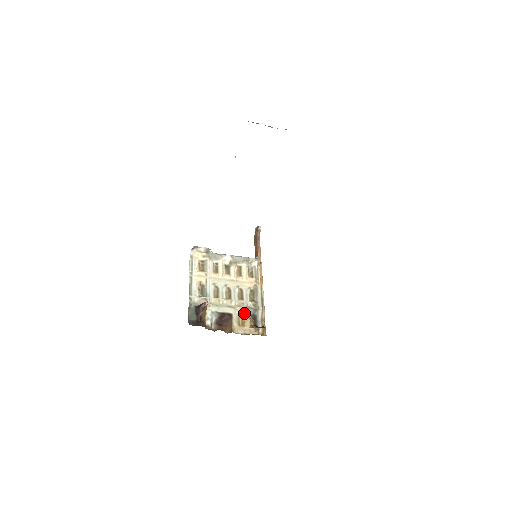
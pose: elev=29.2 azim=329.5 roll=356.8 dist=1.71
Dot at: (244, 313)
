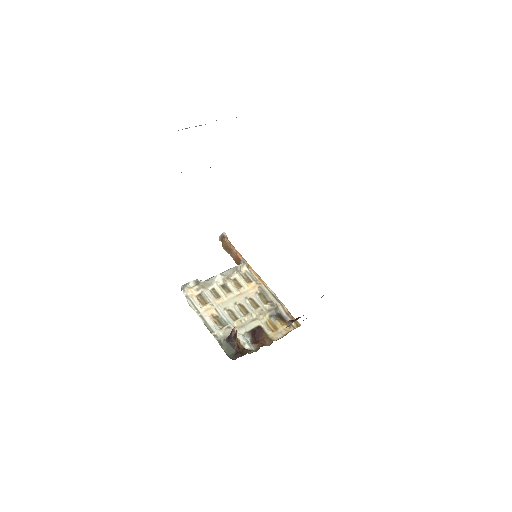
Dot at: (269, 318)
